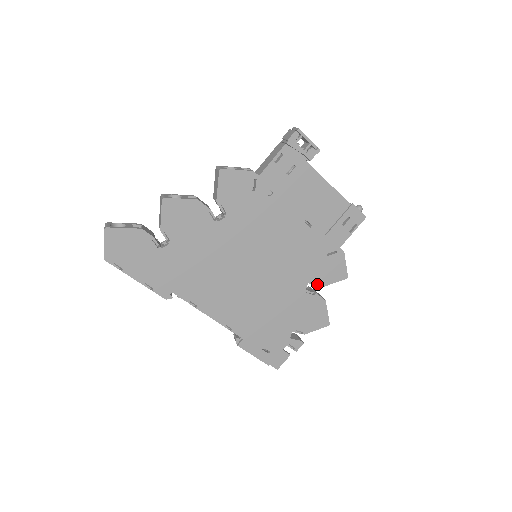
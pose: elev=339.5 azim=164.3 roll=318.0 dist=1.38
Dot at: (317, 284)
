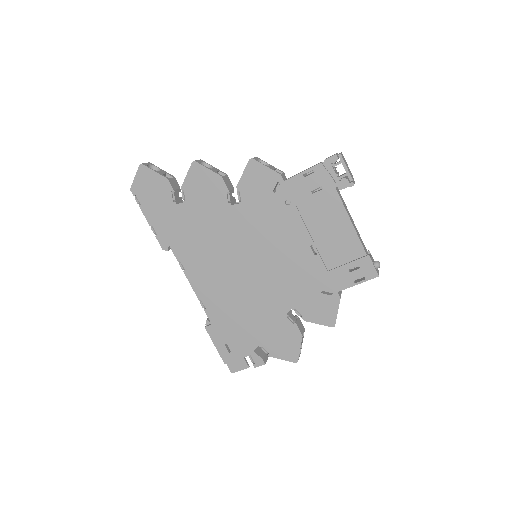
Dot at: (300, 315)
